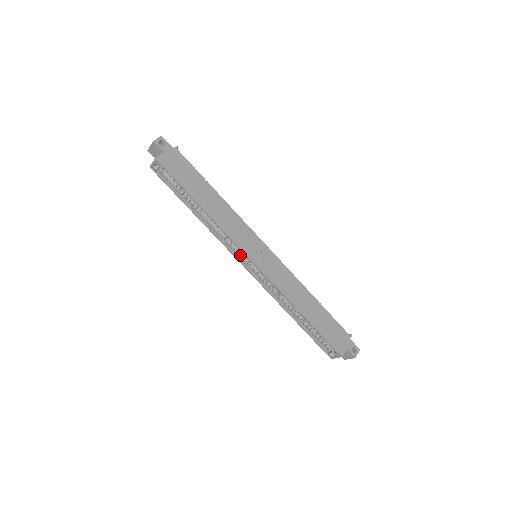
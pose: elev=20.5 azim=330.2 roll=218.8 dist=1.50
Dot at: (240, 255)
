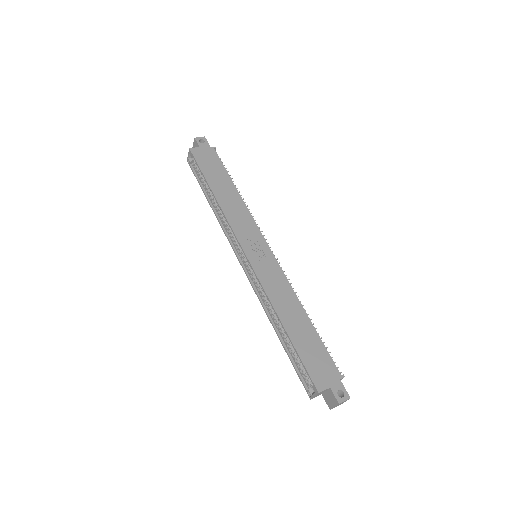
Dot at: (239, 250)
